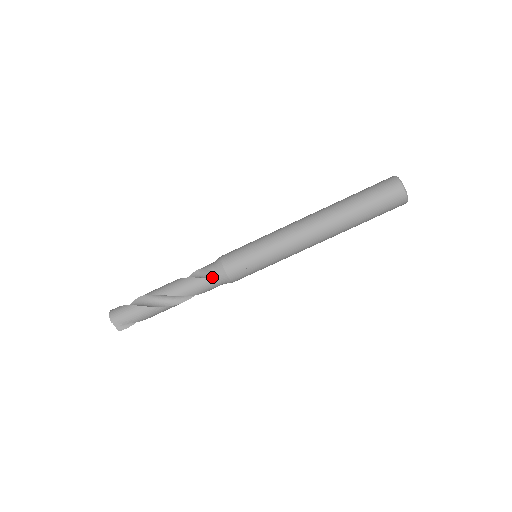
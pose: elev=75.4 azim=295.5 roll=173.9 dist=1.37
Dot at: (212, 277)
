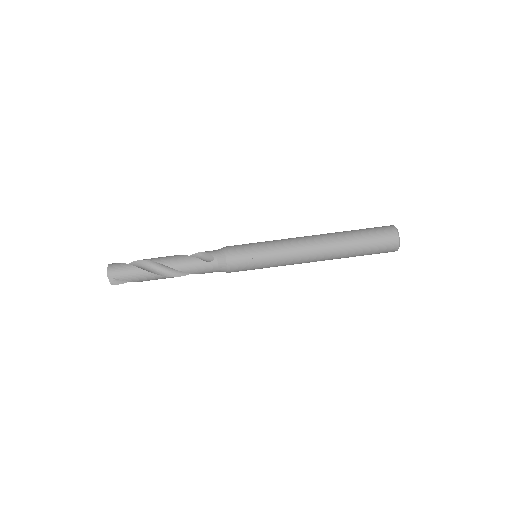
Dot at: (213, 262)
